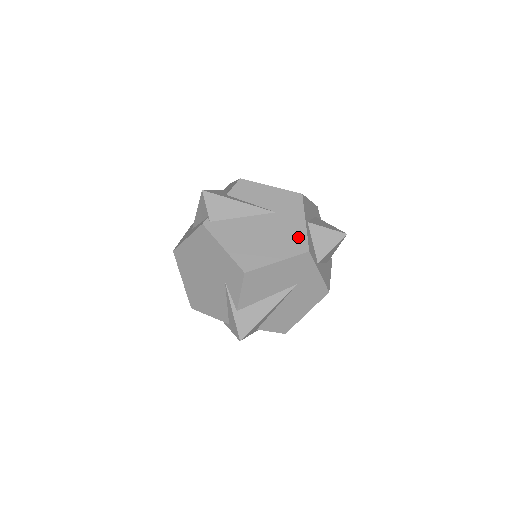
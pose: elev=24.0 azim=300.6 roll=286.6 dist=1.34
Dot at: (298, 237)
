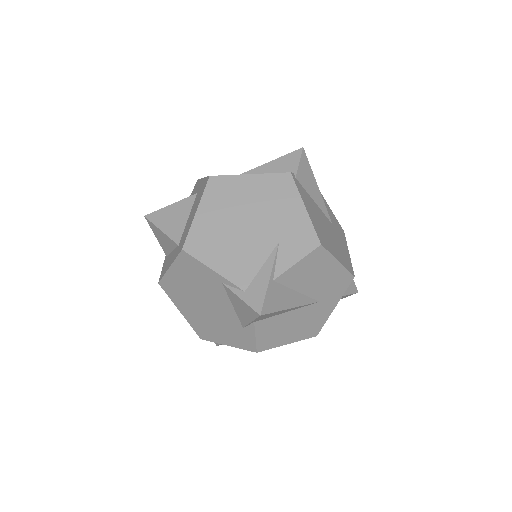
Dot at: (347, 258)
